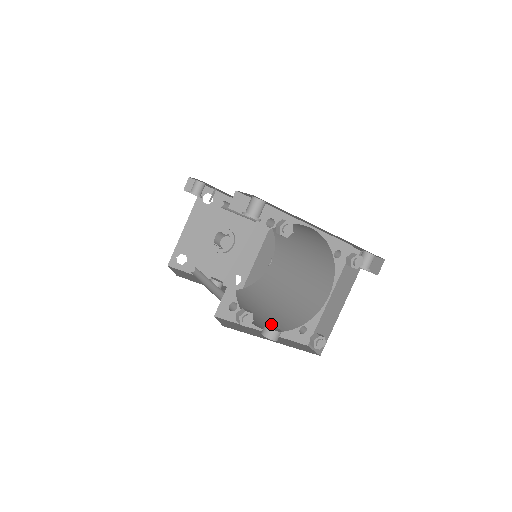
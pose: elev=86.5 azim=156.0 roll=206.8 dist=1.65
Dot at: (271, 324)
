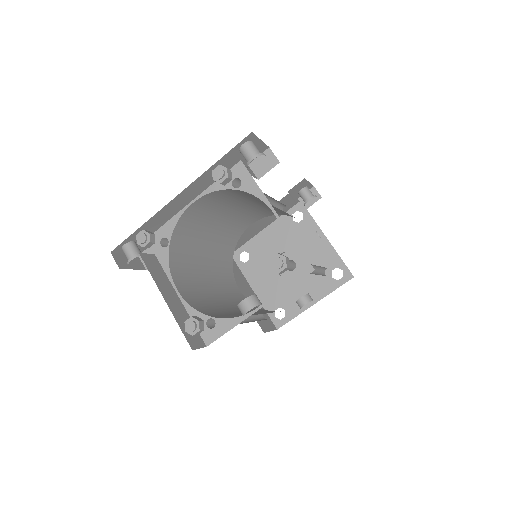
Dot at: occluded
